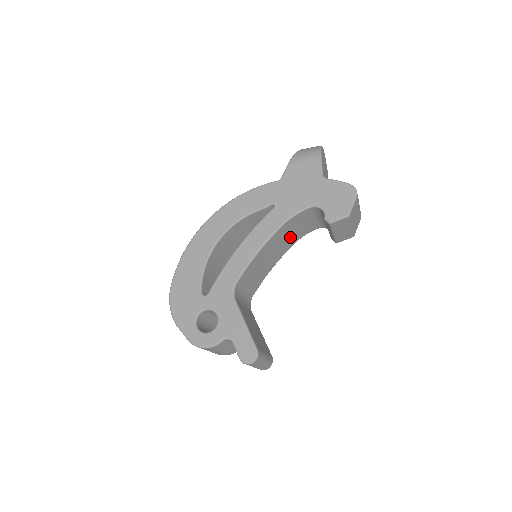
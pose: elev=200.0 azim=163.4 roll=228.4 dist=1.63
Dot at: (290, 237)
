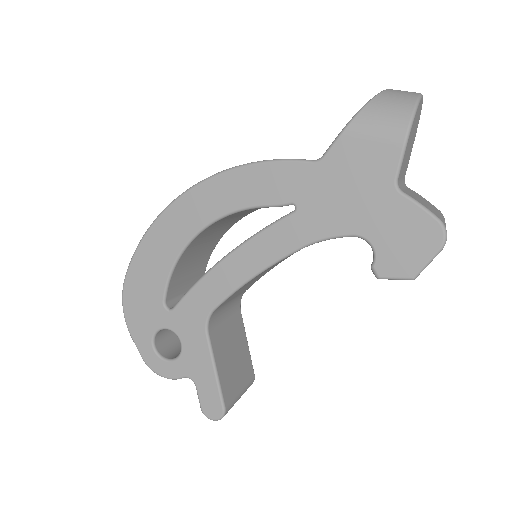
Dot at: occluded
